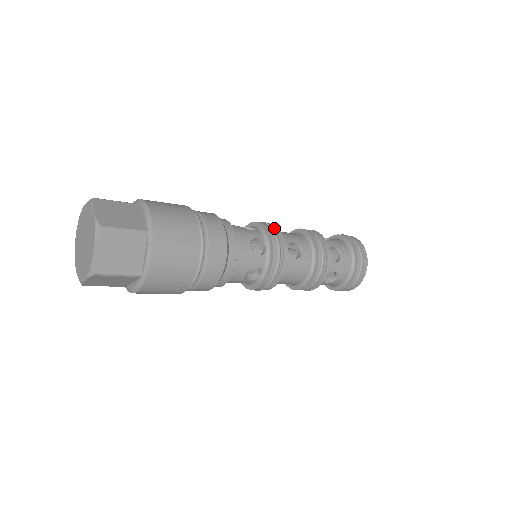
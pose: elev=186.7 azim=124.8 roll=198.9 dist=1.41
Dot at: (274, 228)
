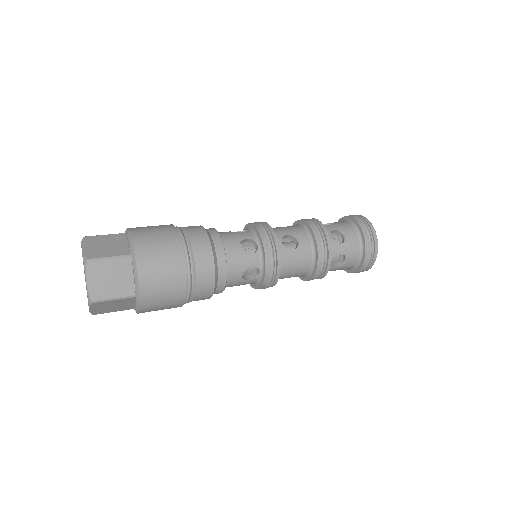
Dot at: (264, 225)
